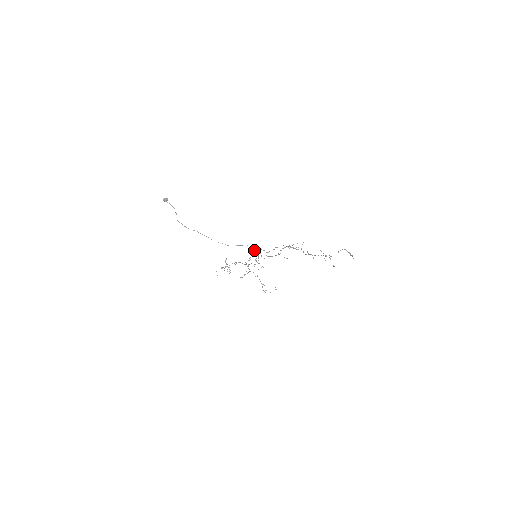
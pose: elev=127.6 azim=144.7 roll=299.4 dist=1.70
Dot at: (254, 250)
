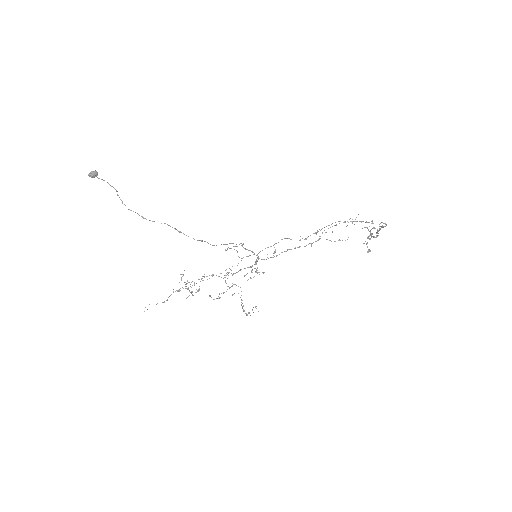
Dot at: (247, 249)
